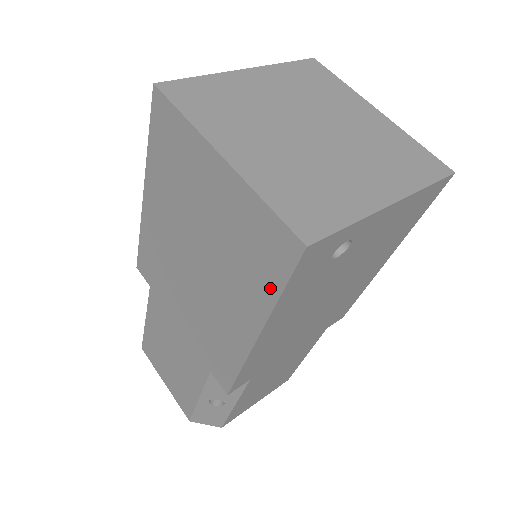
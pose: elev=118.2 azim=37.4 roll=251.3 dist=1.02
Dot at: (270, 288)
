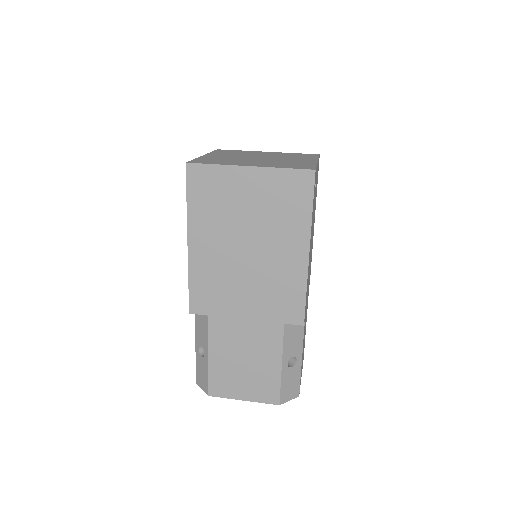
Dot at: (305, 211)
